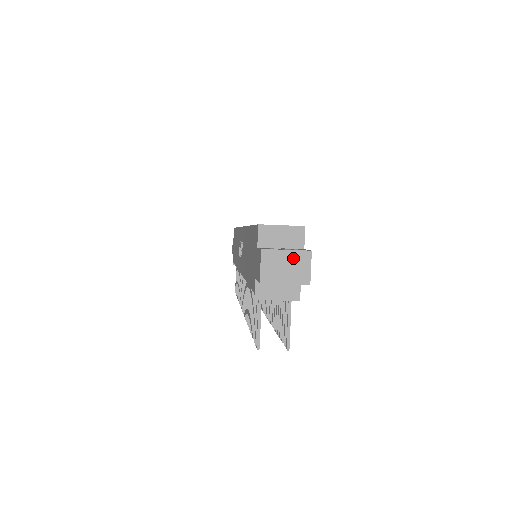
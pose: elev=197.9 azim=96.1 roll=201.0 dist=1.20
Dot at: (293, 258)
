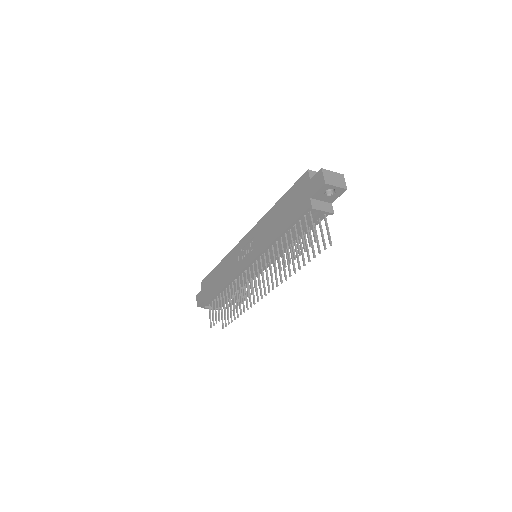
Dot at: (336, 176)
